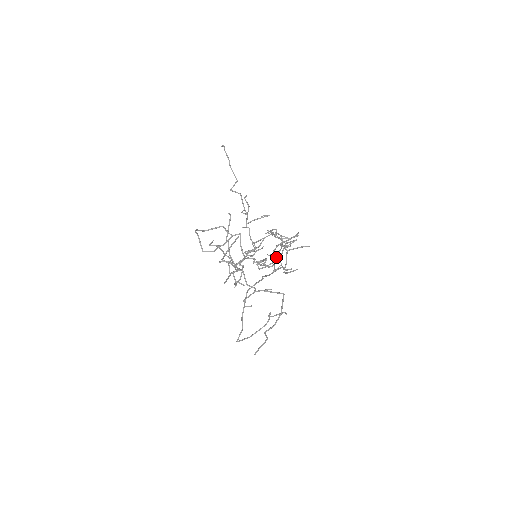
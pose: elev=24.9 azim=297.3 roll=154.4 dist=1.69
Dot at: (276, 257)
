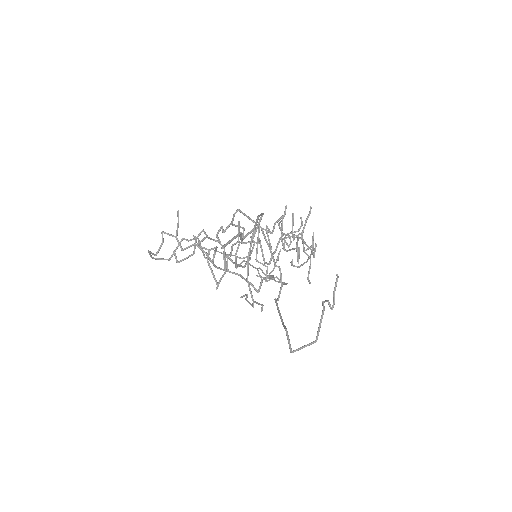
Dot at: (290, 250)
